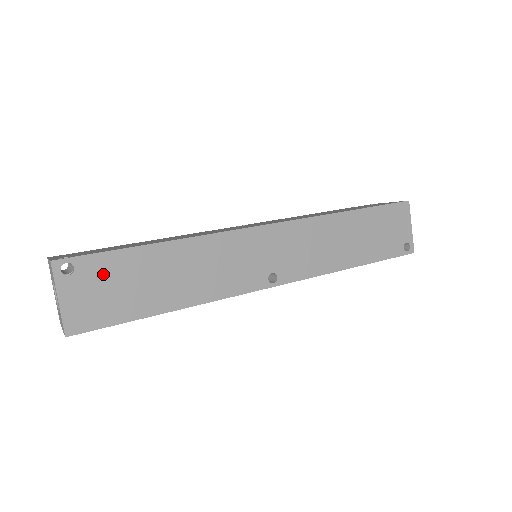
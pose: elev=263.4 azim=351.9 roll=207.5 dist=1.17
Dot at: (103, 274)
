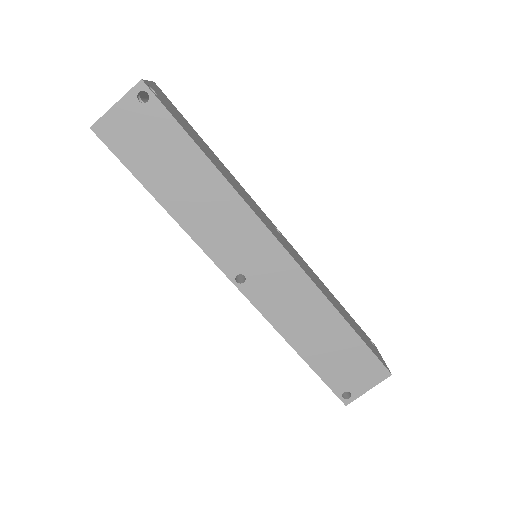
Dot at: (156, 128)
